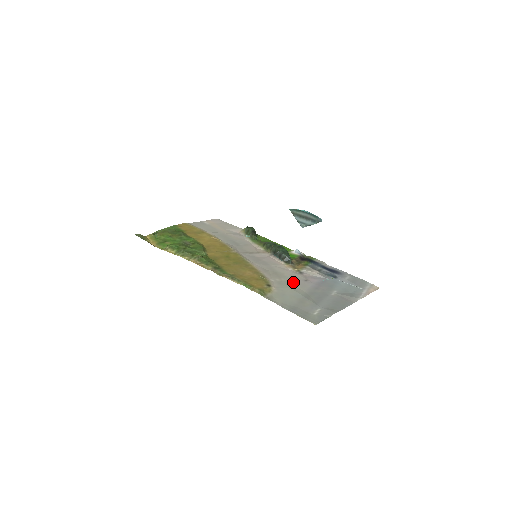
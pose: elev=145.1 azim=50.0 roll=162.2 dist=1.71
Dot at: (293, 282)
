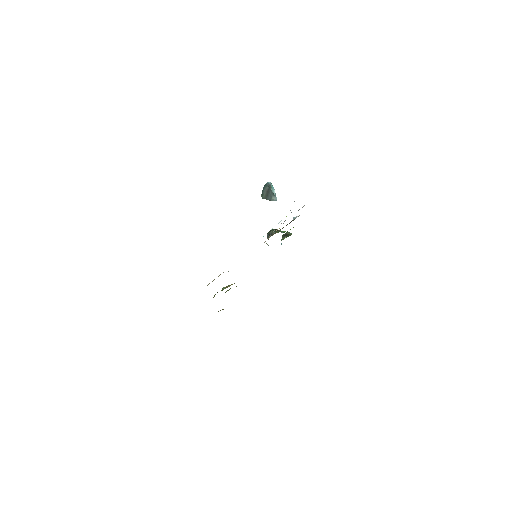
Dot at: occluded
